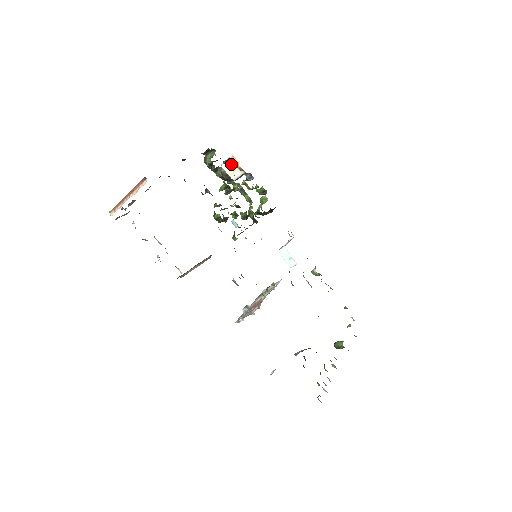
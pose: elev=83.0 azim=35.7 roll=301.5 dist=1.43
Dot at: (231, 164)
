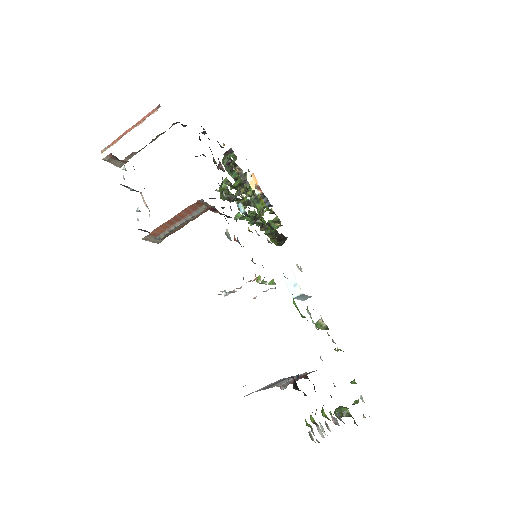
Dot at: (249, 183)
